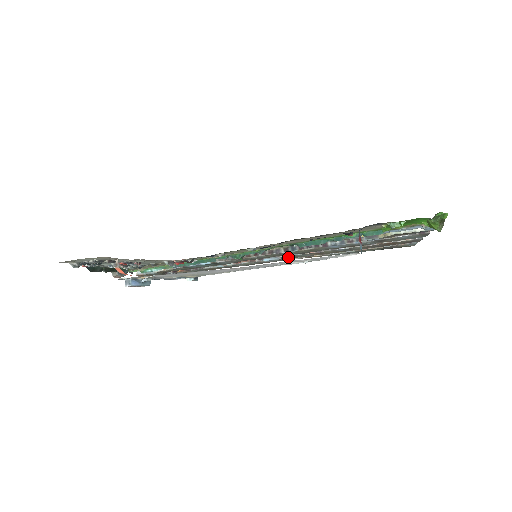
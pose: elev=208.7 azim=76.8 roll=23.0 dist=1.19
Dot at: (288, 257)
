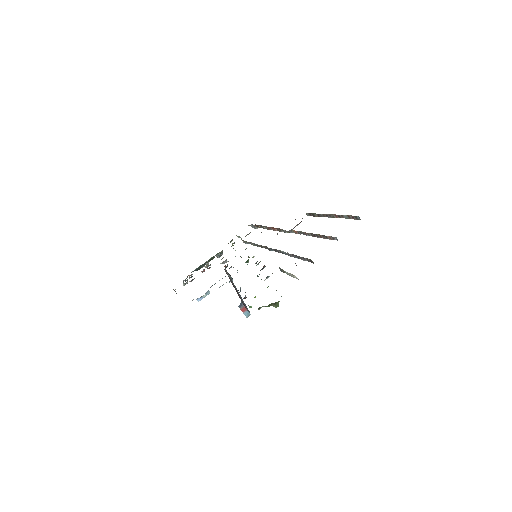
Dot at: occluded
